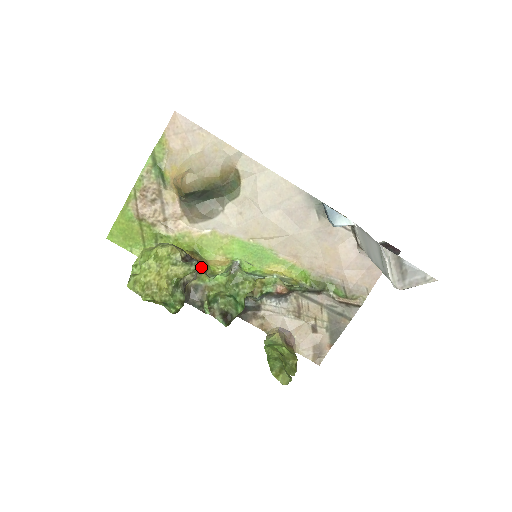
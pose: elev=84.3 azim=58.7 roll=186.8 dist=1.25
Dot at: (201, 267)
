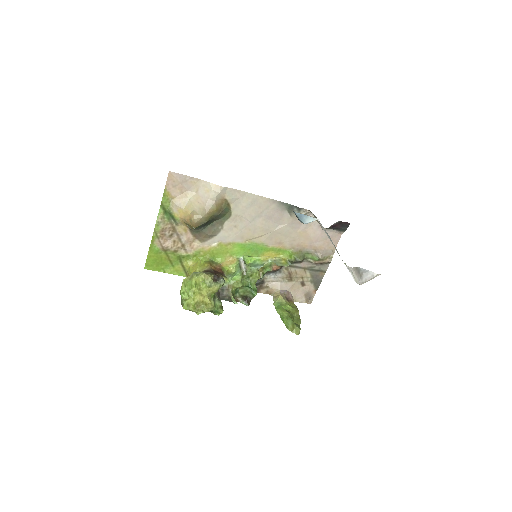
Dot at: (221, 273)
